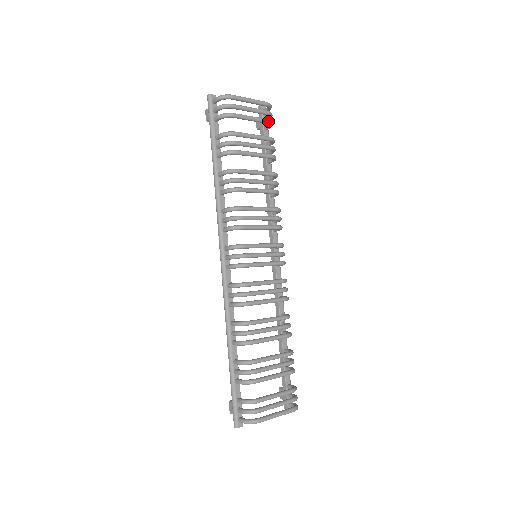
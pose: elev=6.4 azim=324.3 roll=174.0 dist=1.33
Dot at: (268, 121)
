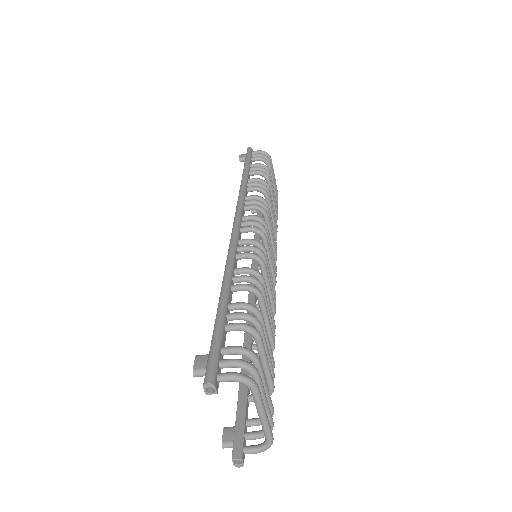
Dot at: occluded
